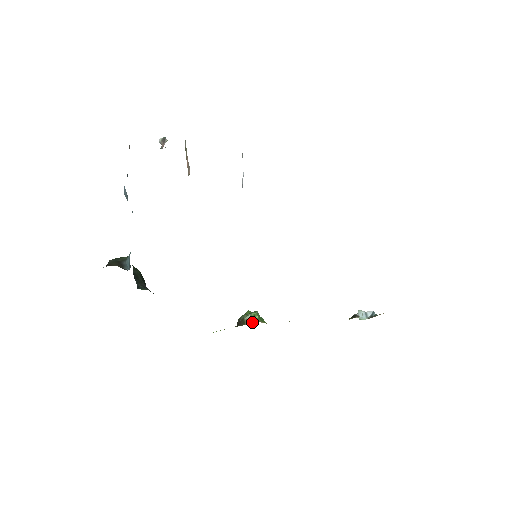
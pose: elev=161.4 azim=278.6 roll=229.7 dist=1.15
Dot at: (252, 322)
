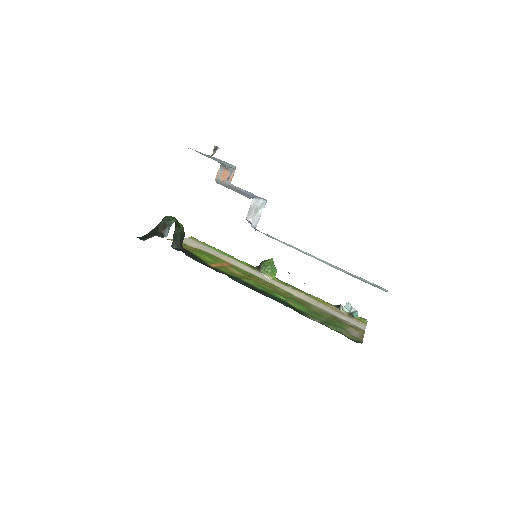
Dot at: (264, 273)
